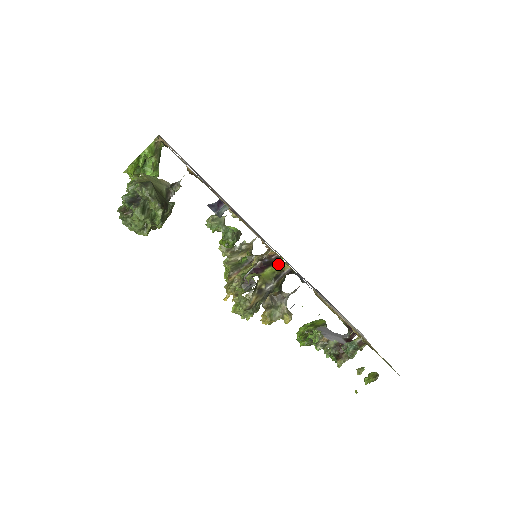
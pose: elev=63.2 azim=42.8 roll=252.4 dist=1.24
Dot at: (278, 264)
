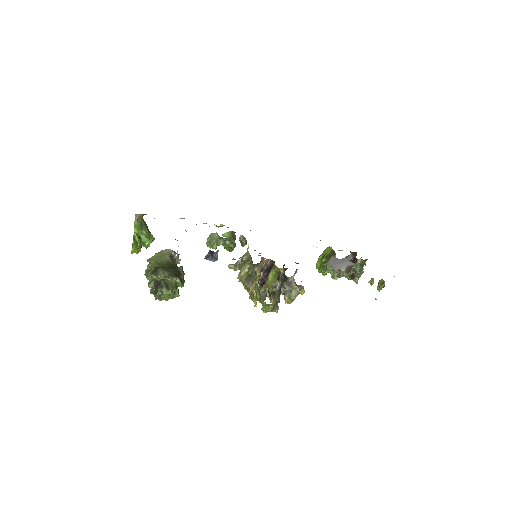
Dot at: (274, 268)
